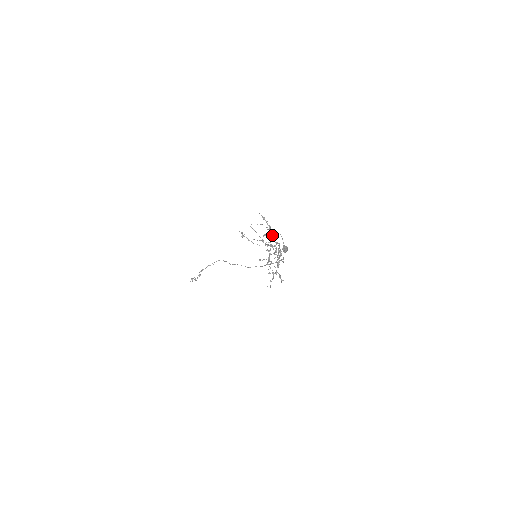
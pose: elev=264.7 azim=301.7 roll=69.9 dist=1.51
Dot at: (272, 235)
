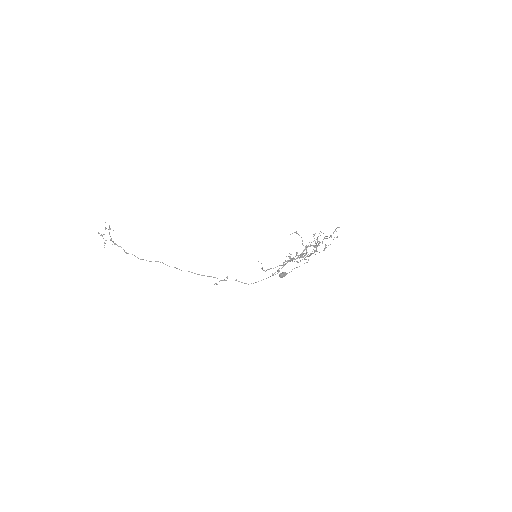
Dot at: occluded
